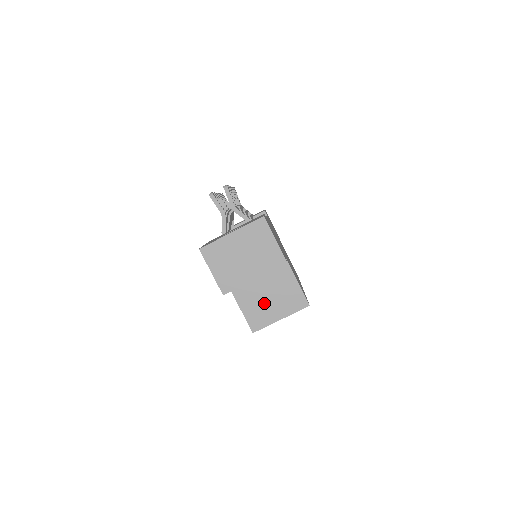
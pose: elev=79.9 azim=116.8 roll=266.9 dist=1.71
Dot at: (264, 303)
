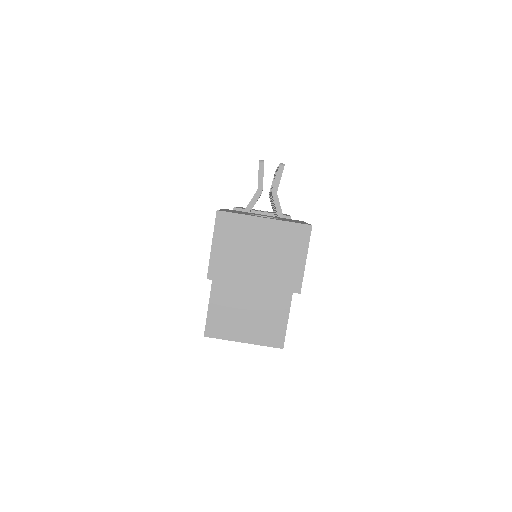
Dot at: (238, 313)
